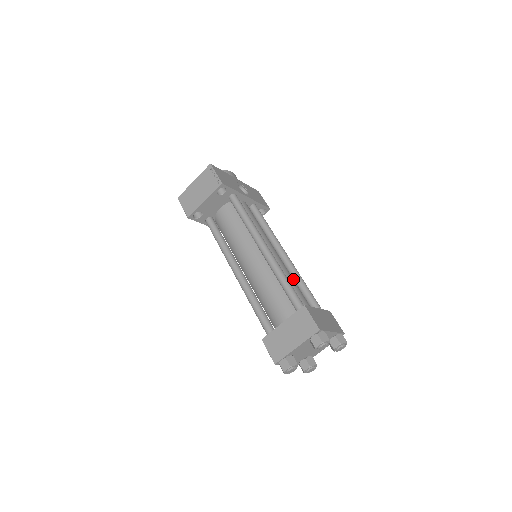
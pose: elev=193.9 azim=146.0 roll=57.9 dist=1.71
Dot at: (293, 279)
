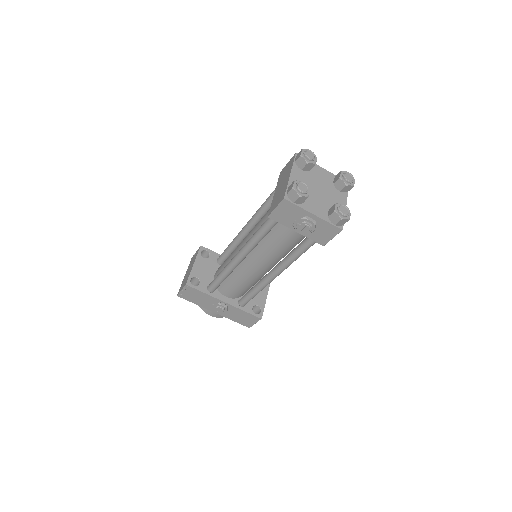
Dot at: occluded
